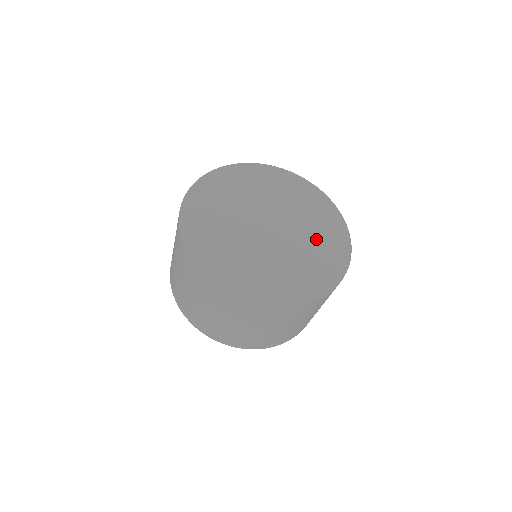
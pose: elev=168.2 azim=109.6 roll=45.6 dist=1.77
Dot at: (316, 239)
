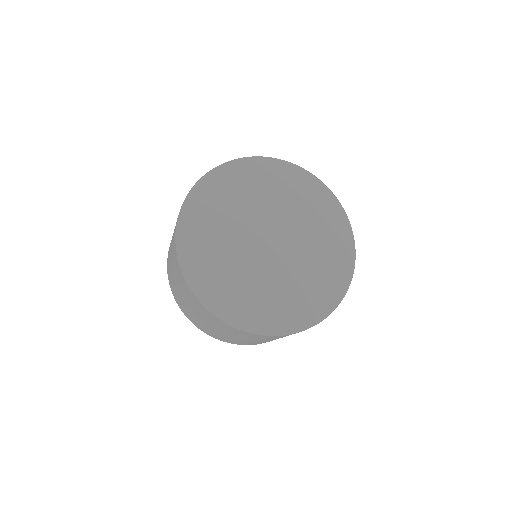
Dot at: (317, 264)
